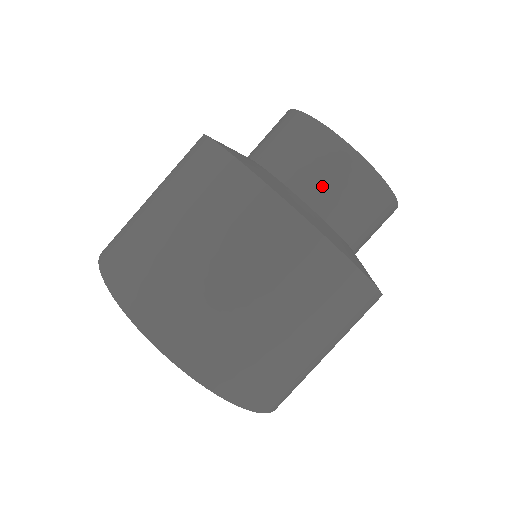
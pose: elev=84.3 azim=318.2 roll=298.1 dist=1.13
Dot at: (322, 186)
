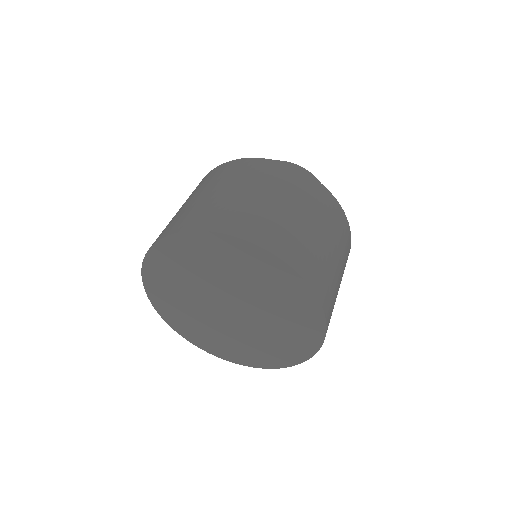
Dot at: occluded
